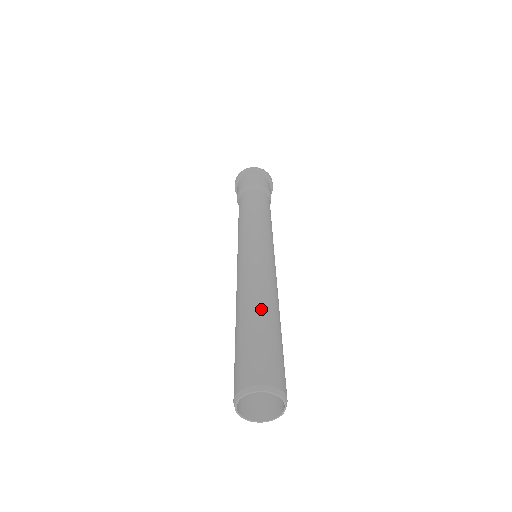
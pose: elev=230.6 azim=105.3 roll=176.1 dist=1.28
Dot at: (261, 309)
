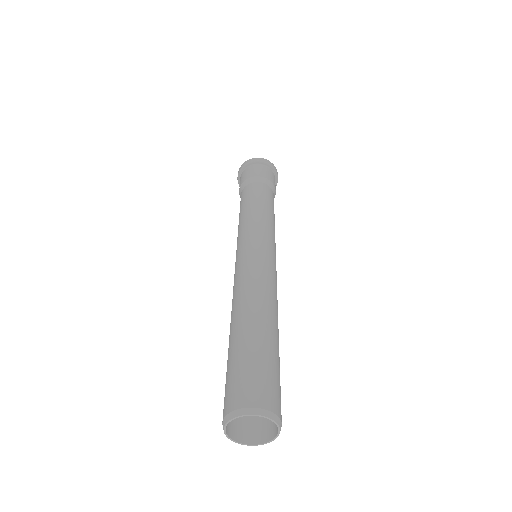
Dot at: (249, 319)
